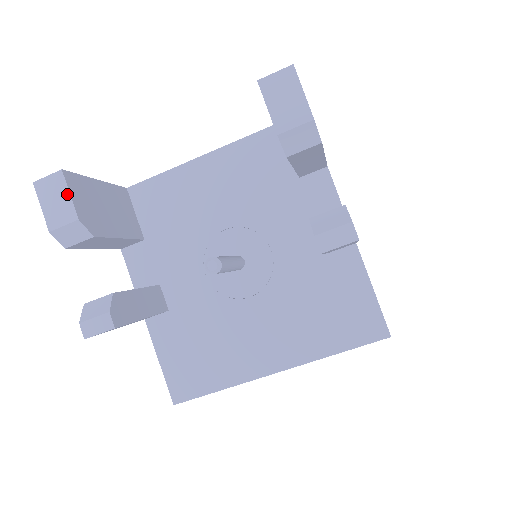
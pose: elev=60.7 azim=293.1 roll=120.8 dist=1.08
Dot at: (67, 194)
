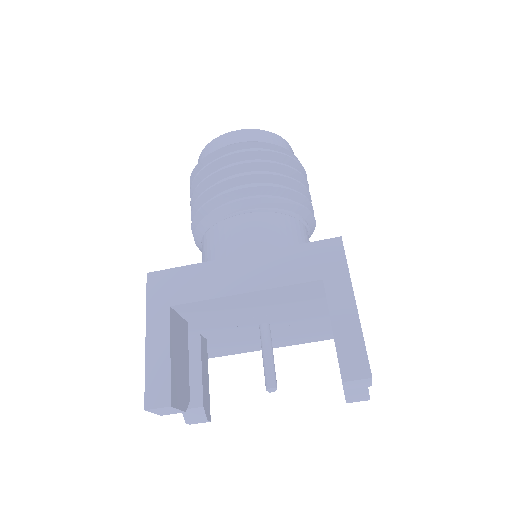
Dot at: (176, 410)
